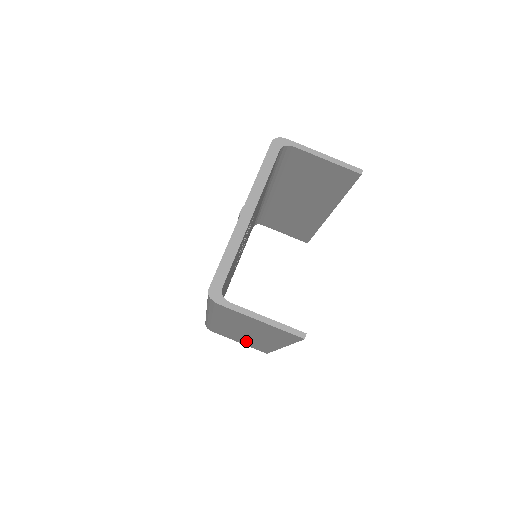
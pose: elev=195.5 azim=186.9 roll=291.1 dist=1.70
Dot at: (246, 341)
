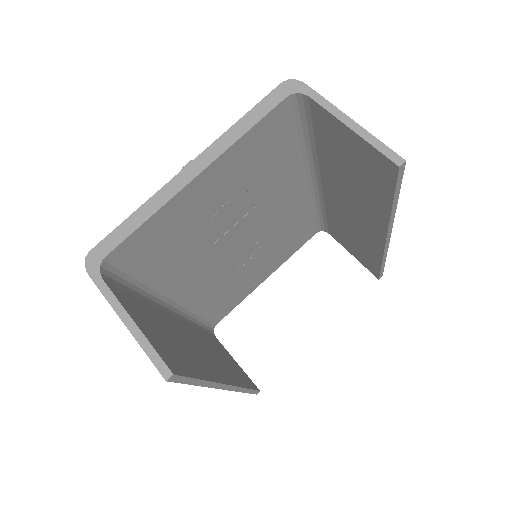
Dot at: occluded
